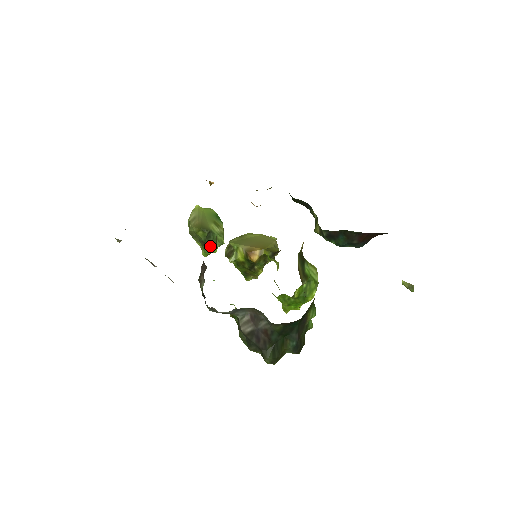
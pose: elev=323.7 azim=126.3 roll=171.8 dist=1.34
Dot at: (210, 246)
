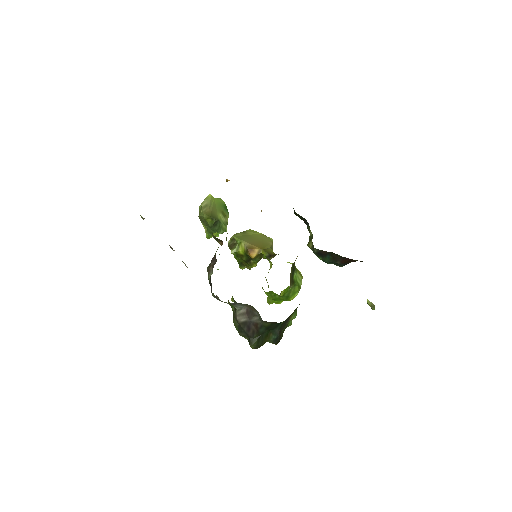
Dot at: (221, 242)
